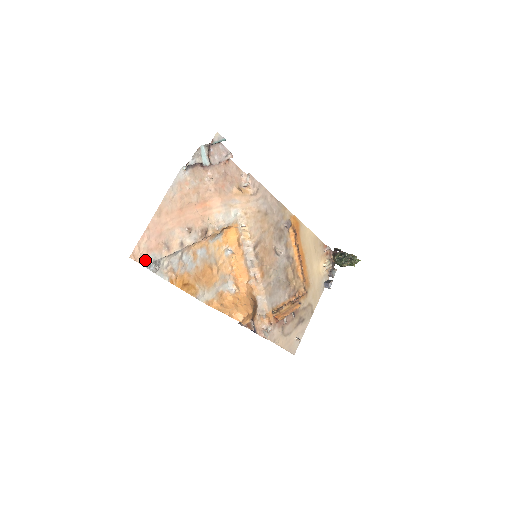
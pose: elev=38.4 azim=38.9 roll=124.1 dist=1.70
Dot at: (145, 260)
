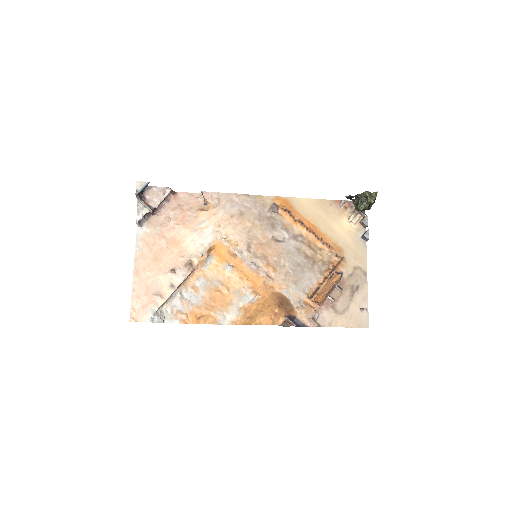
Dot at: (145, 317)
